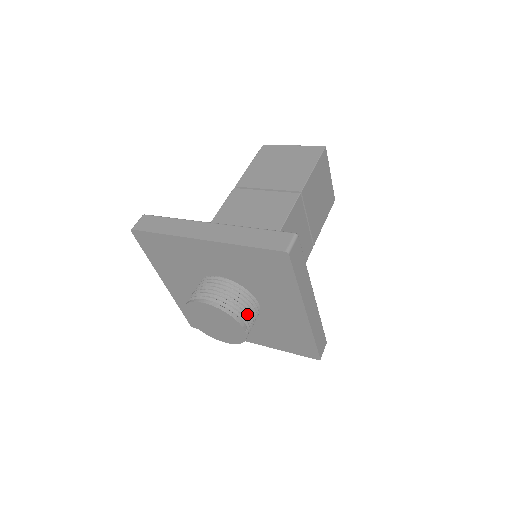
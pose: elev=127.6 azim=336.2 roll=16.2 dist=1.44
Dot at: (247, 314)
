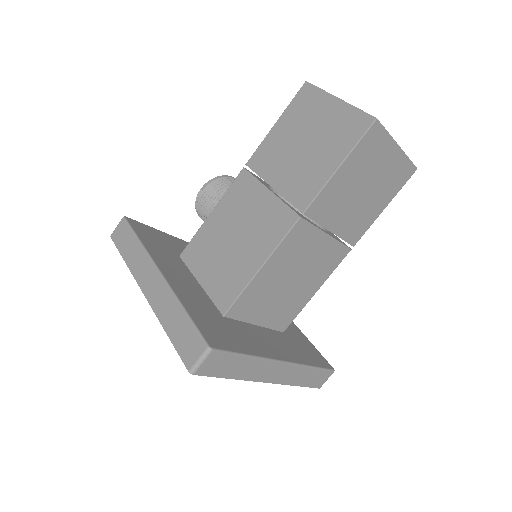
Dot at: occluded
